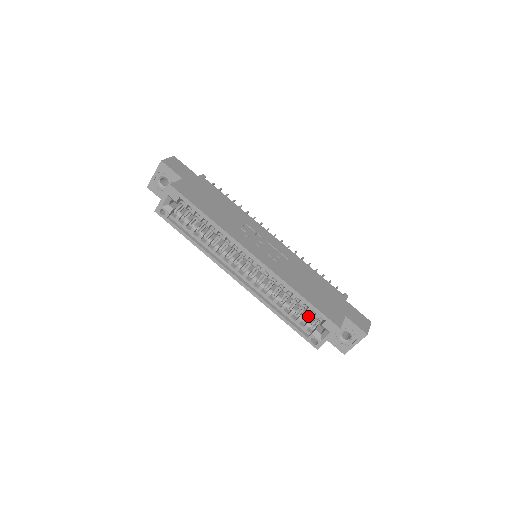
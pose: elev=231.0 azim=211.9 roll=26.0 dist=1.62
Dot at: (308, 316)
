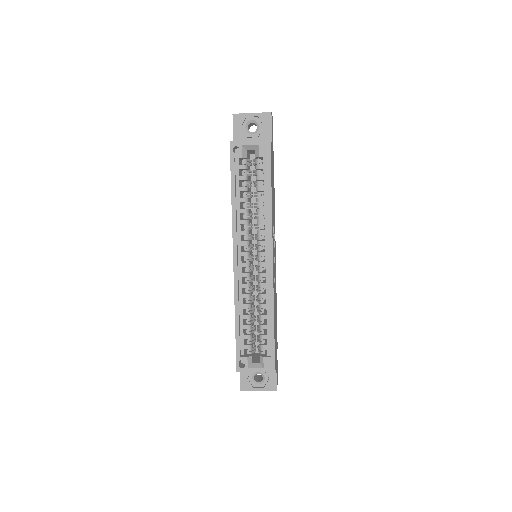
Dot at: occluded
